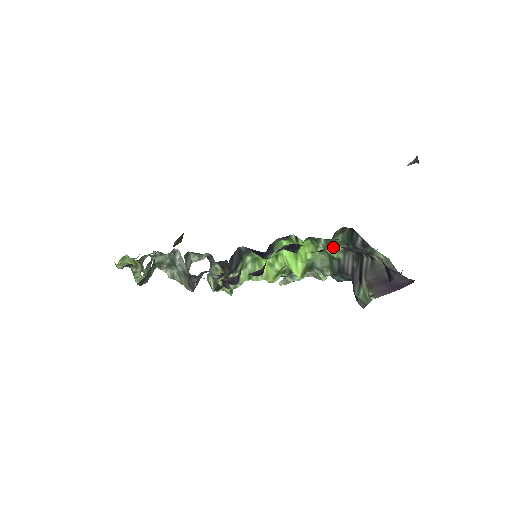
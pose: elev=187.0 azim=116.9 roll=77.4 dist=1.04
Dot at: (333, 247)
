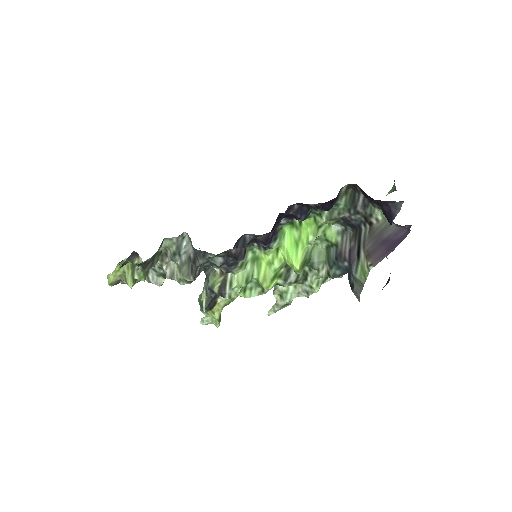
Dot at: (335, 218)
